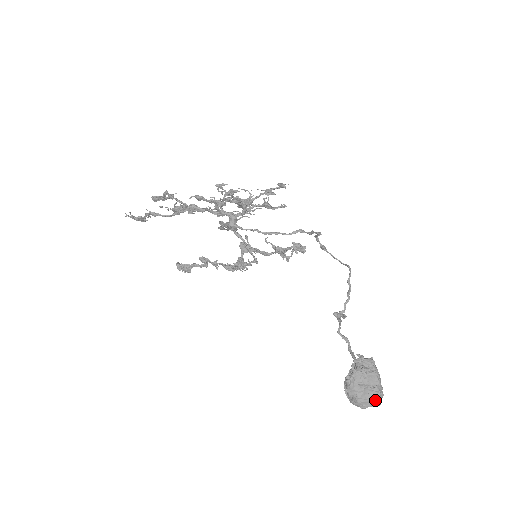
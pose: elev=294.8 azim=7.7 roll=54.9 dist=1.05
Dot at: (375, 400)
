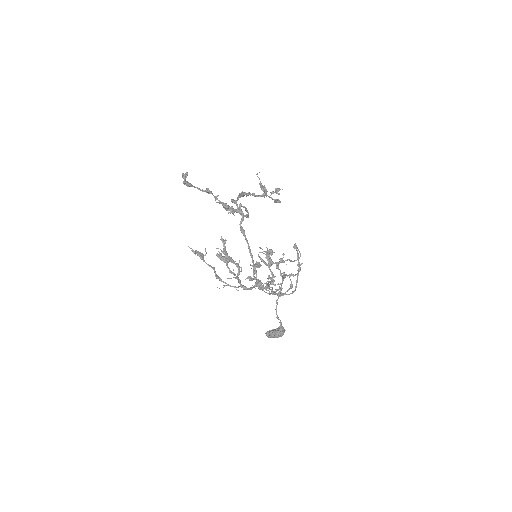
Dot at: occluded
